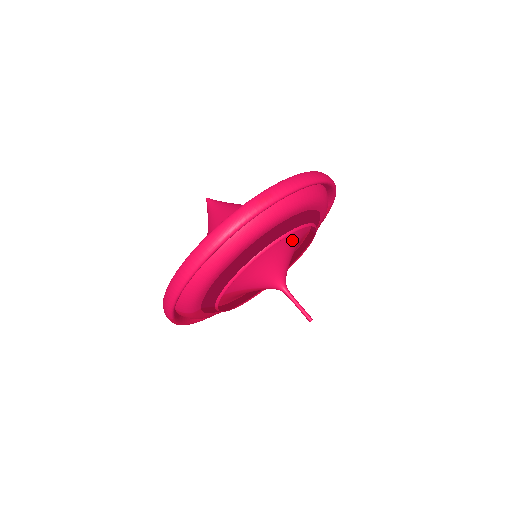
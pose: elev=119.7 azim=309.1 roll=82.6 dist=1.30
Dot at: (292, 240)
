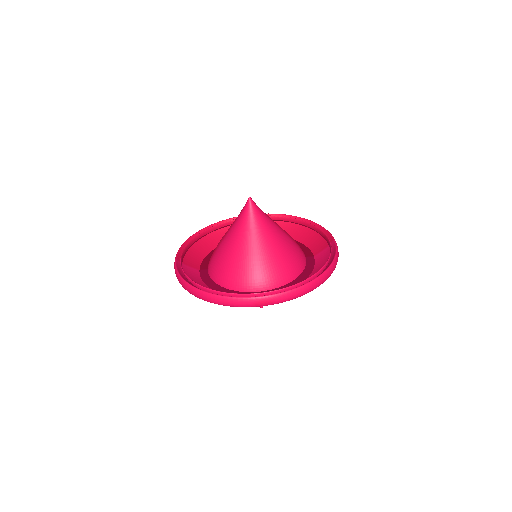
Dot at: occluded
